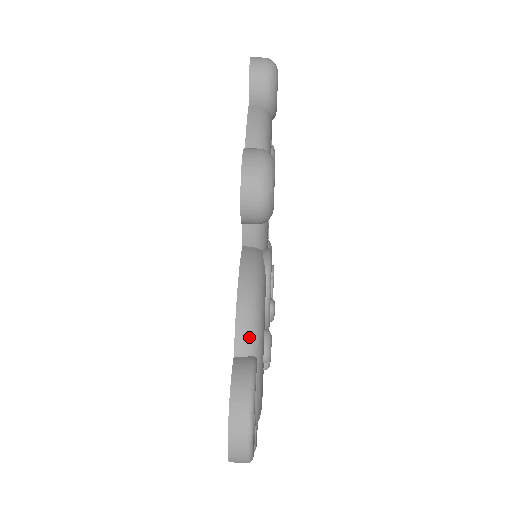
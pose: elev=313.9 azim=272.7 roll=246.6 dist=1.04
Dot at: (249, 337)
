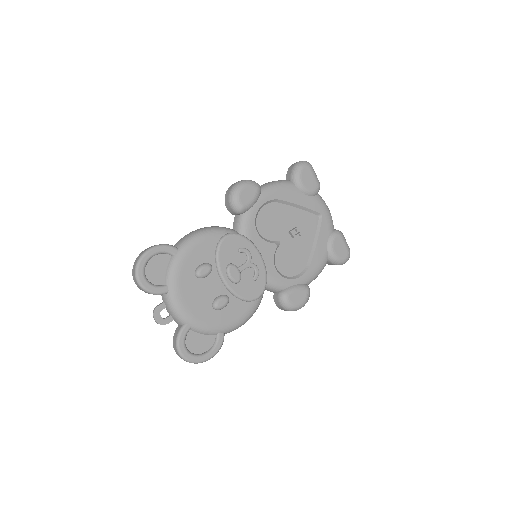
Dot at: (183, 240)
